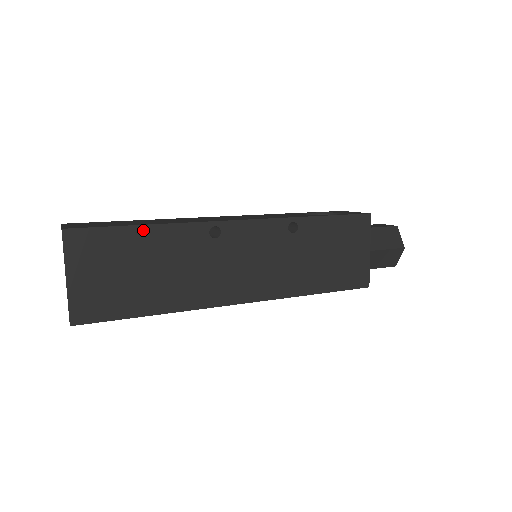
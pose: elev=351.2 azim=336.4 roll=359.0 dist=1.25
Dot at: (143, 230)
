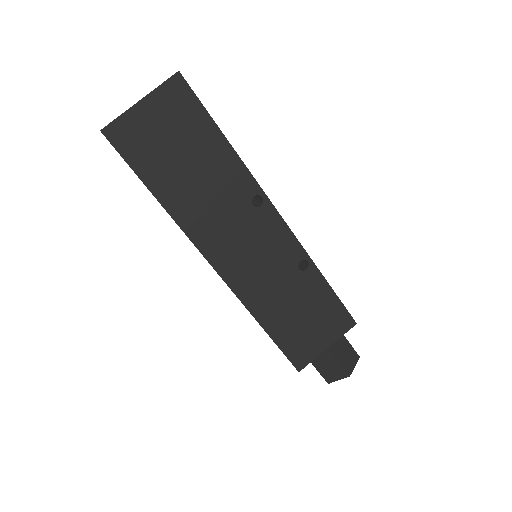
Dot at: (221, 139)
